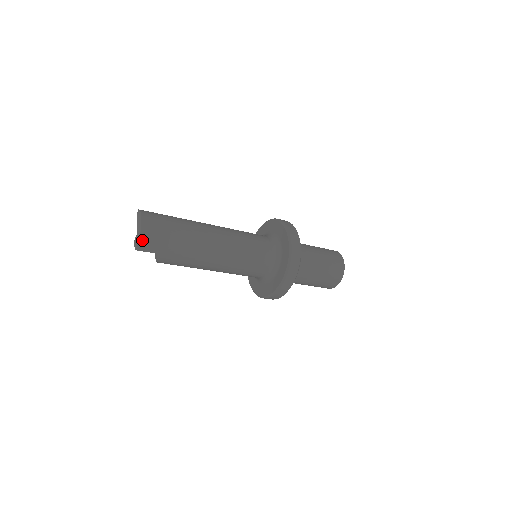
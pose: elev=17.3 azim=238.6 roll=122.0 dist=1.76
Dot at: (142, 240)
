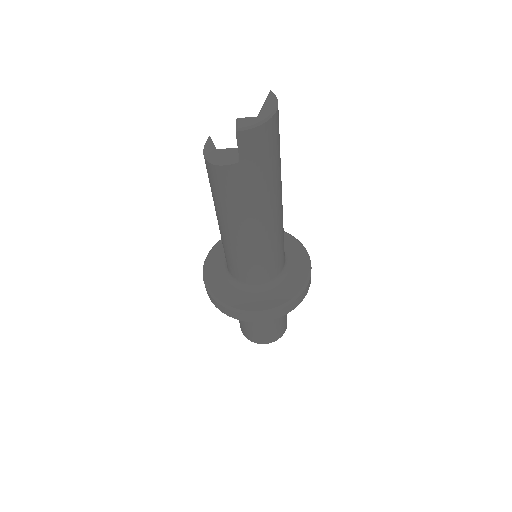
Dot at: (256, 131)
